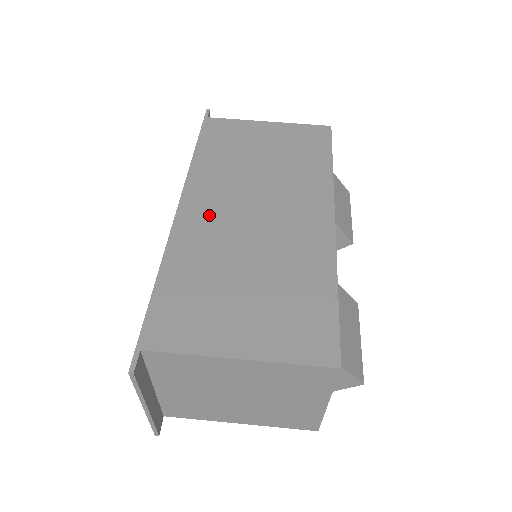
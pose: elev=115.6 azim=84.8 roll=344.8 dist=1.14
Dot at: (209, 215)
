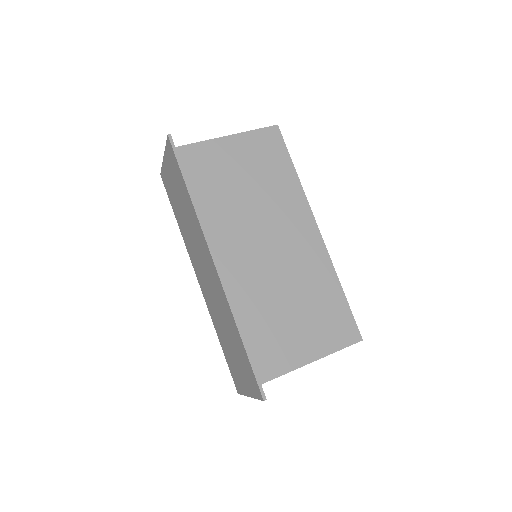
Dot at: (240, 262)
